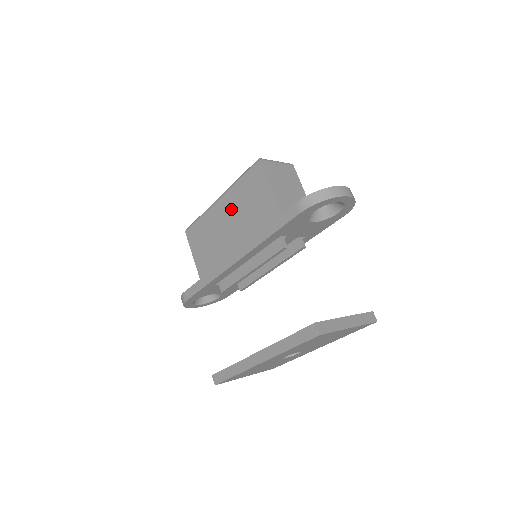
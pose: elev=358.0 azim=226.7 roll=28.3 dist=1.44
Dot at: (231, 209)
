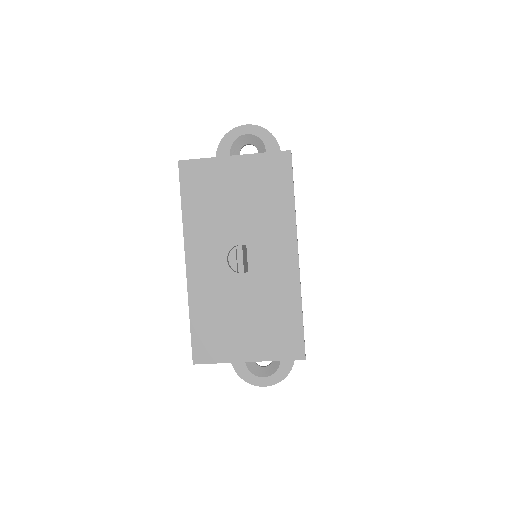
Dot at: occluded
